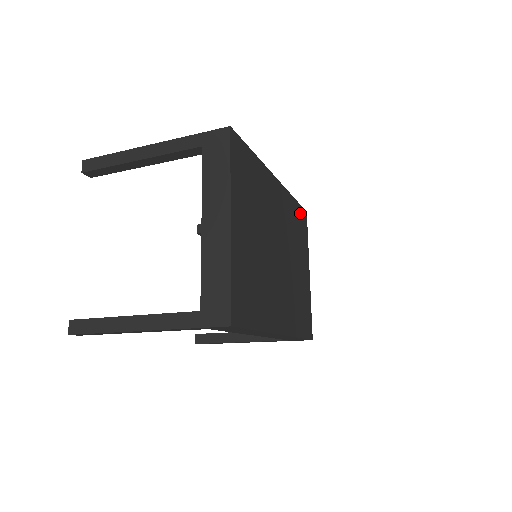
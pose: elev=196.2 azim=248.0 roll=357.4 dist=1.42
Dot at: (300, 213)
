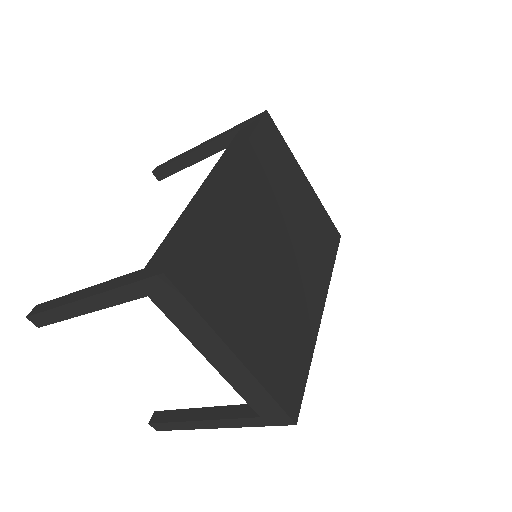
Dot at: (264, 134)
